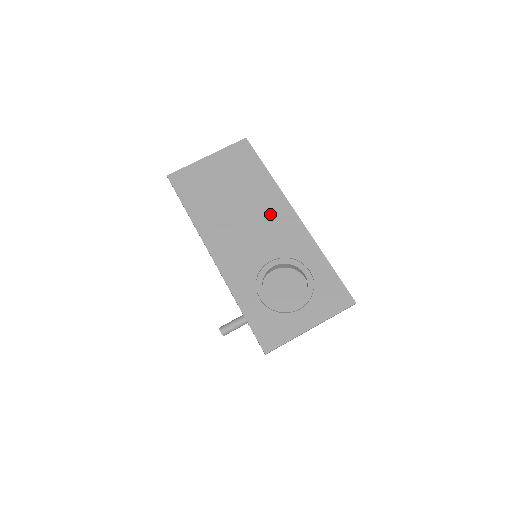
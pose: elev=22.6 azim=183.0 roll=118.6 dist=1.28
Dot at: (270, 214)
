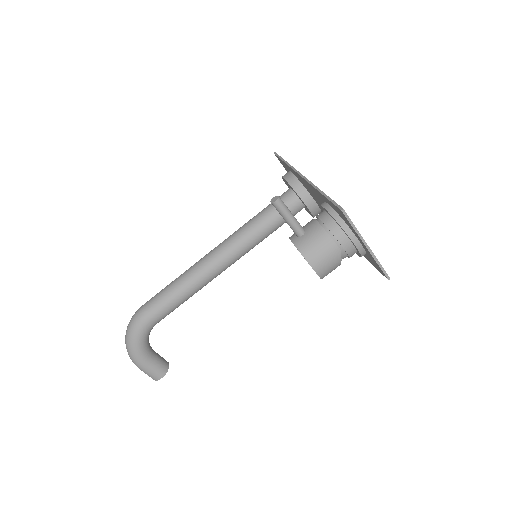
Dot at: occluded
